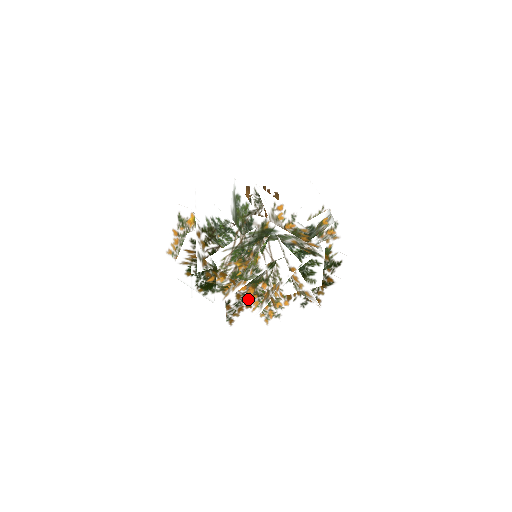
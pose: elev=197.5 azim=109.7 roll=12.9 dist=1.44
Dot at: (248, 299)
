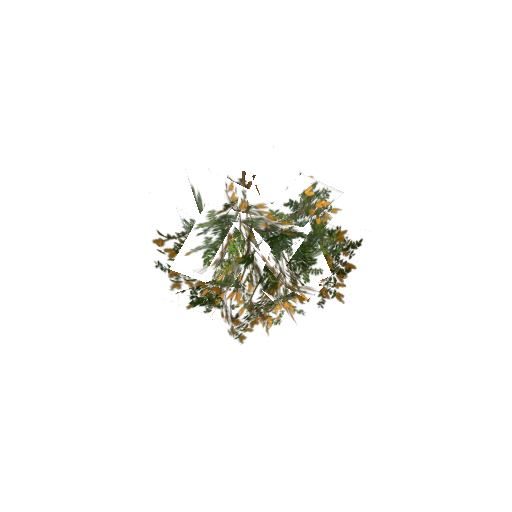
Dot at: (234, 307)
